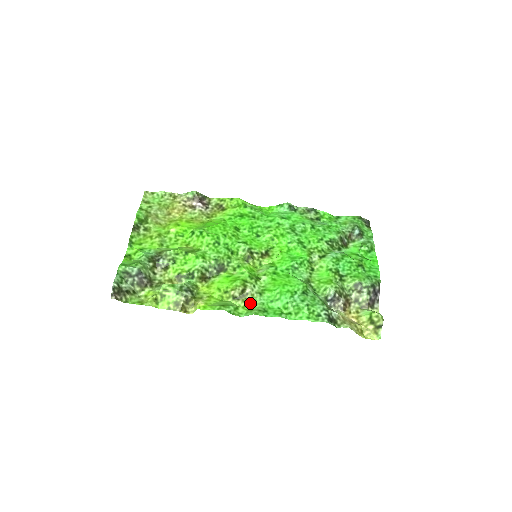
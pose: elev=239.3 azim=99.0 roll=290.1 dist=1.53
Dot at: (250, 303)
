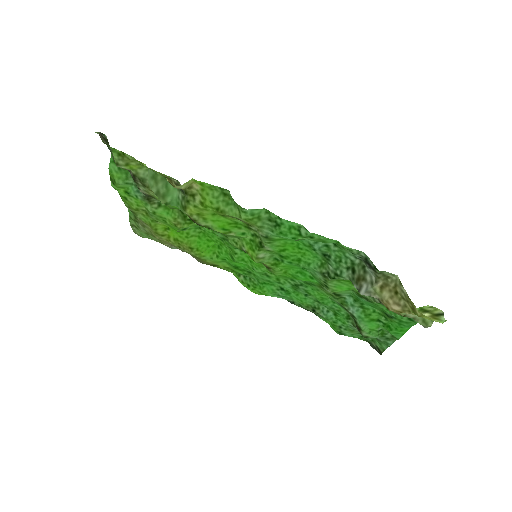
Dot at: (255, 225)
